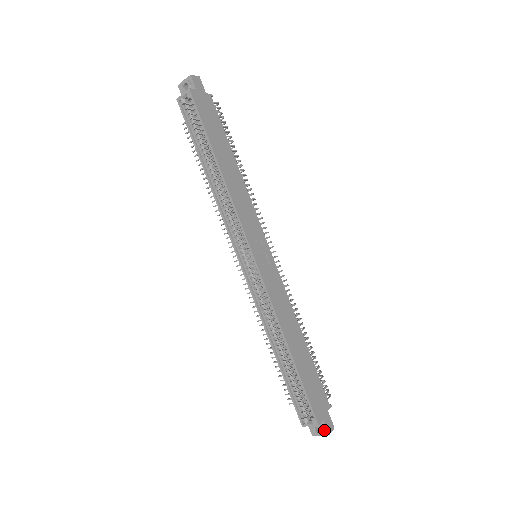
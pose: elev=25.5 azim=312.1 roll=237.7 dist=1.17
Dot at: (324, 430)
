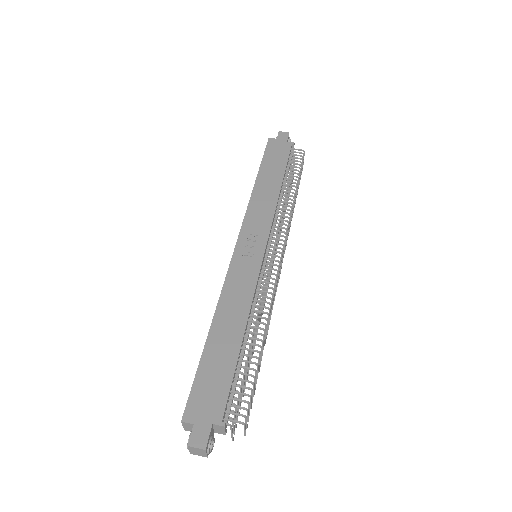
Dot at: (190, 439)
